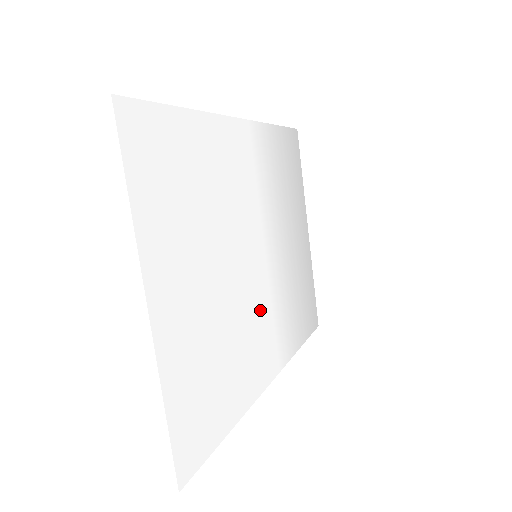
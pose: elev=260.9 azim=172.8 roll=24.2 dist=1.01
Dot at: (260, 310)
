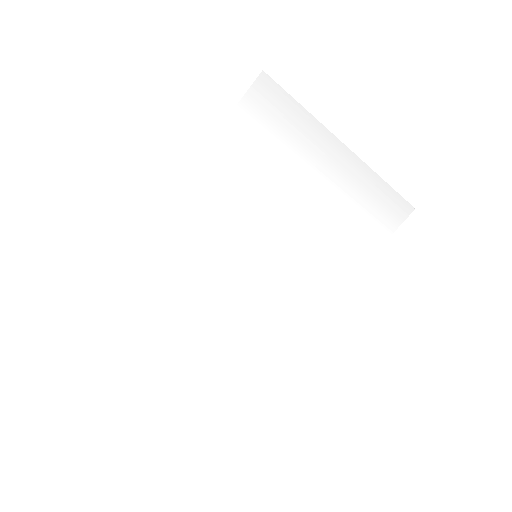
Dot at: (284, 280)
